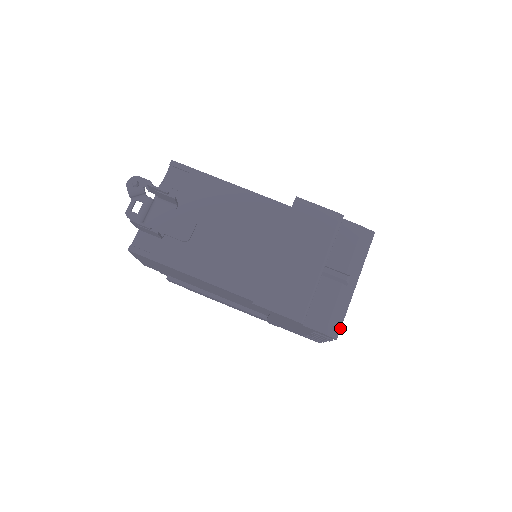
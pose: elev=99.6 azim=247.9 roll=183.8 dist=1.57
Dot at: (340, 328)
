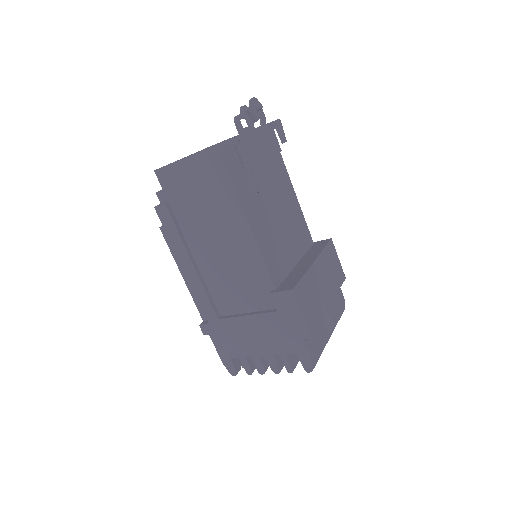
Dot at: occluded
